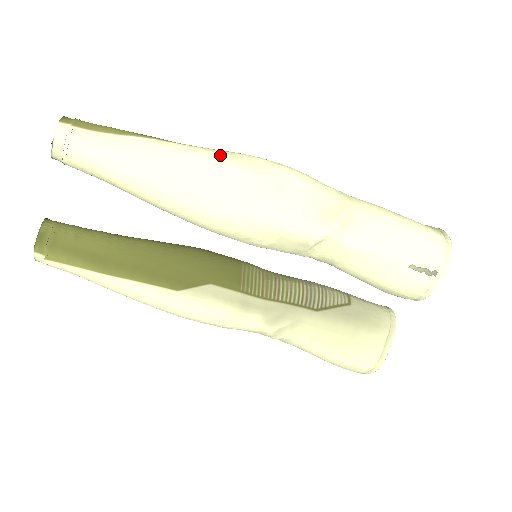
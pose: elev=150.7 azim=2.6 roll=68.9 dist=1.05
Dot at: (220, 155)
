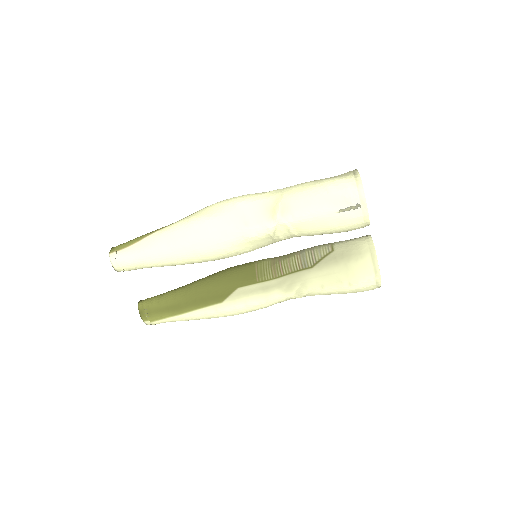
Dot at: (192, 218)
